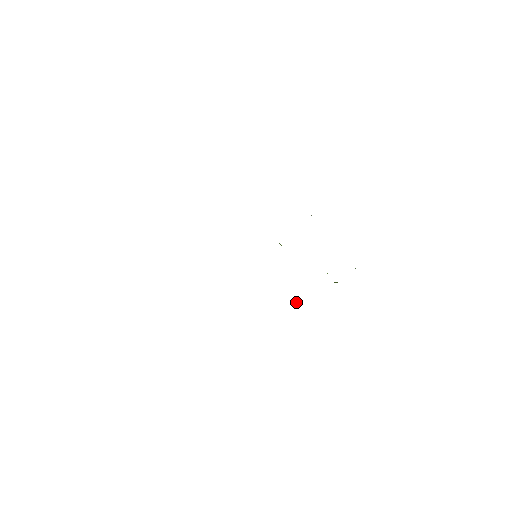
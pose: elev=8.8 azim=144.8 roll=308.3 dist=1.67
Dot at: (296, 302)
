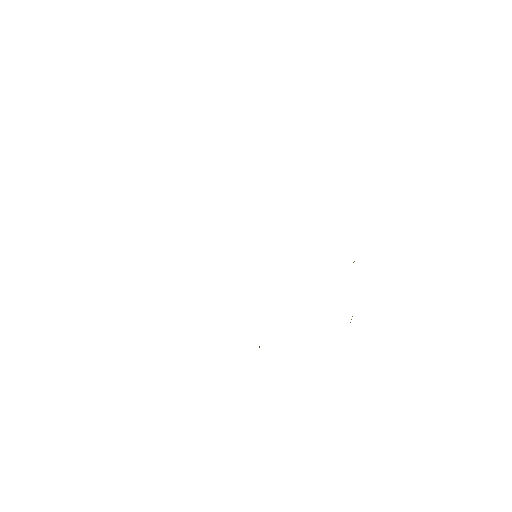
Dot at: occluded
